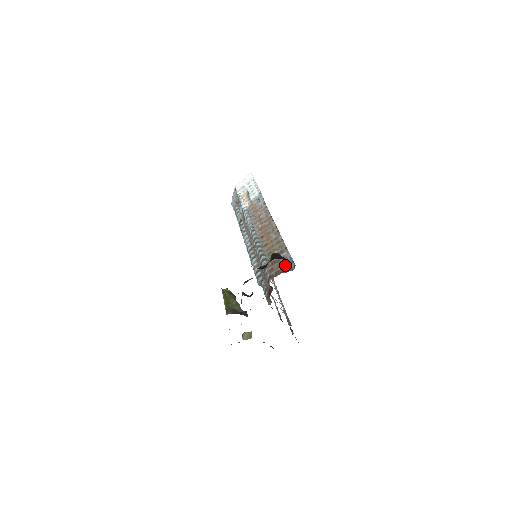
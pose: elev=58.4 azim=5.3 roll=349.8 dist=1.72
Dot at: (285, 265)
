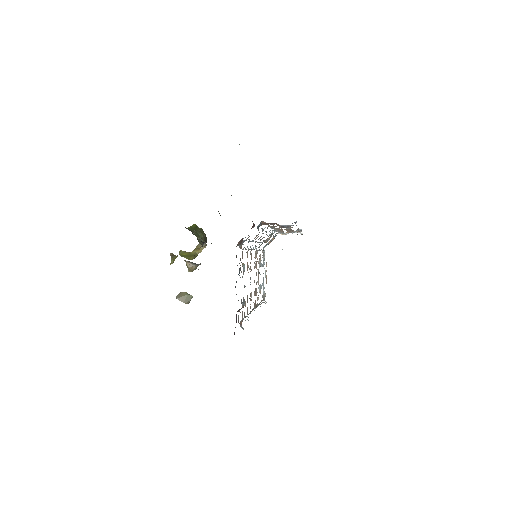
Dot at: occluded
